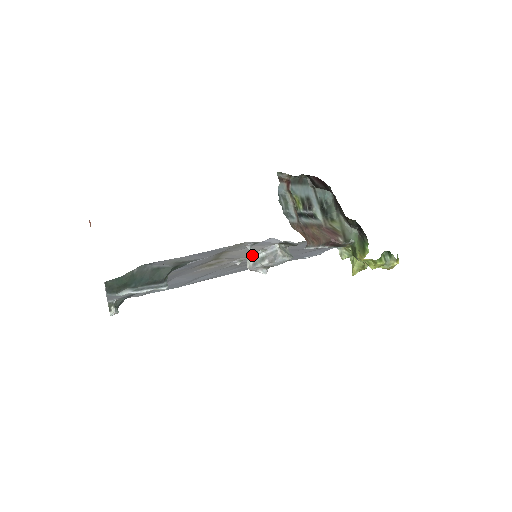
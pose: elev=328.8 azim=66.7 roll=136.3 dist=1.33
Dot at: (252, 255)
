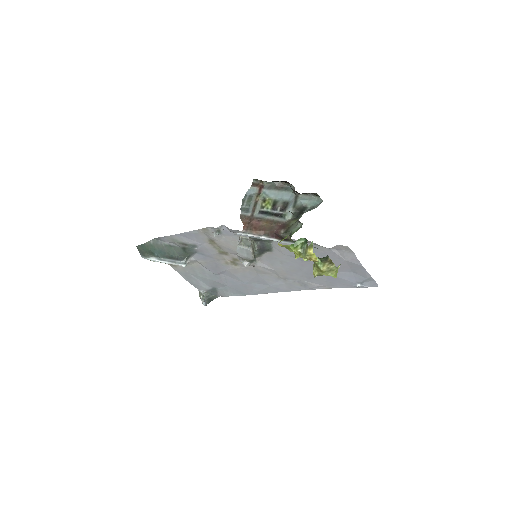
Dot at: occluded
